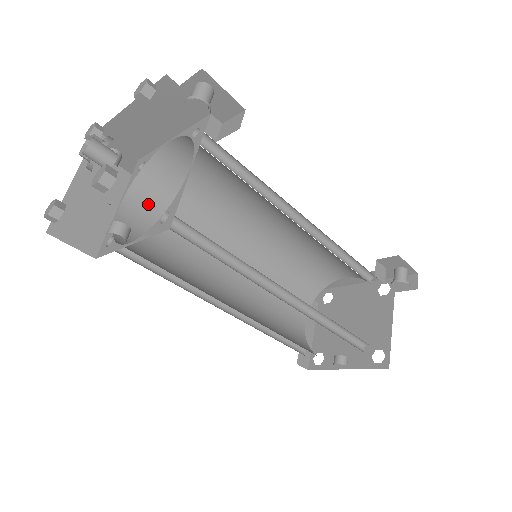
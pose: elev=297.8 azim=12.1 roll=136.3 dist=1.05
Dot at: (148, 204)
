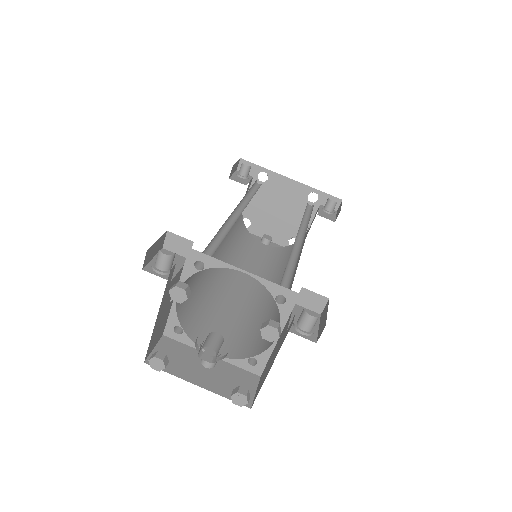
Dot at: occluded
